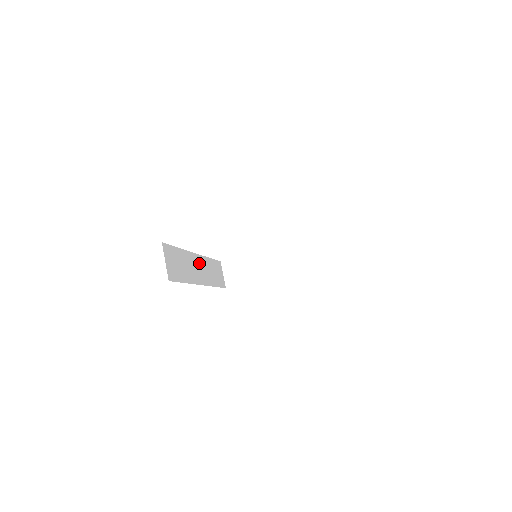
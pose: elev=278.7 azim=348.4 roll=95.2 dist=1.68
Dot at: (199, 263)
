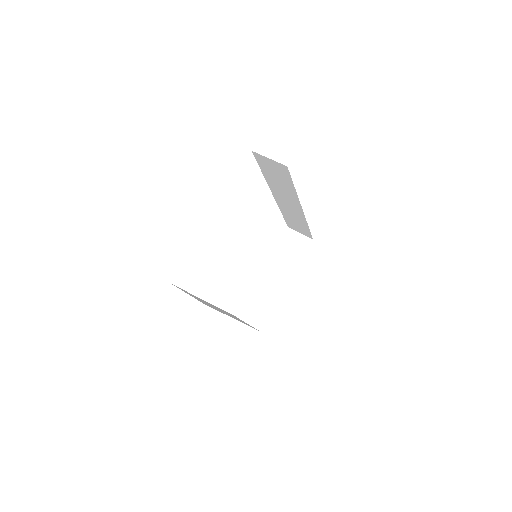
Dot at: occluded
